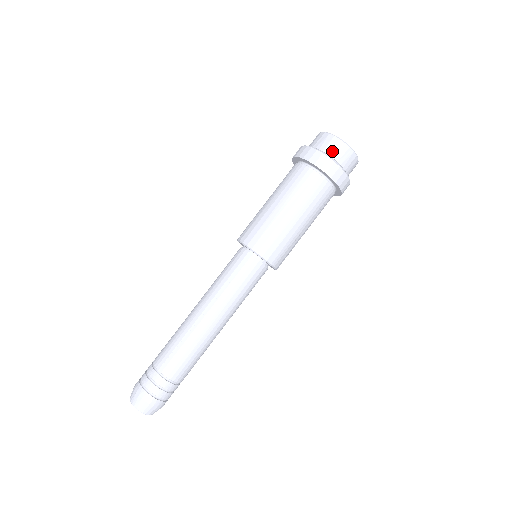
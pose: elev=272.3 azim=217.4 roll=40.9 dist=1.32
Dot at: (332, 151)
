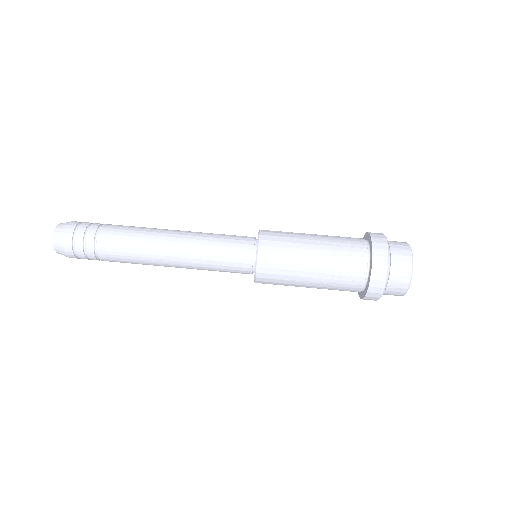
Dot at: (394, 283)
